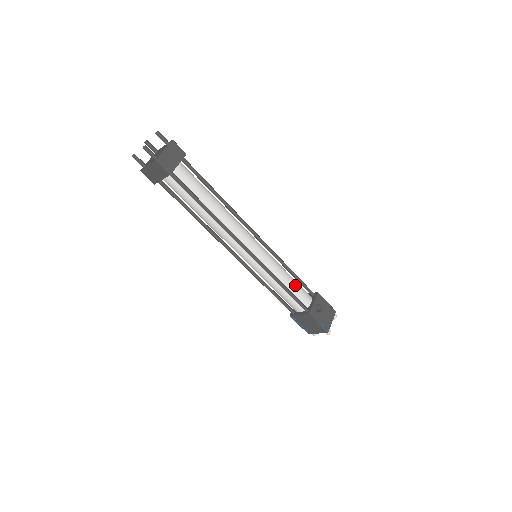
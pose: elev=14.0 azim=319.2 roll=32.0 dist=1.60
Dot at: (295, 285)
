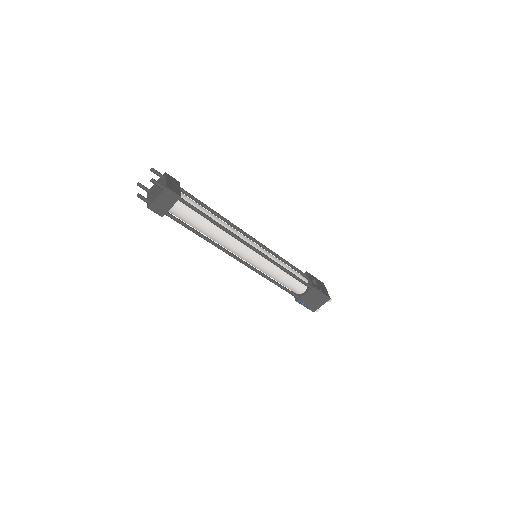
Dot at: (292, 269)
